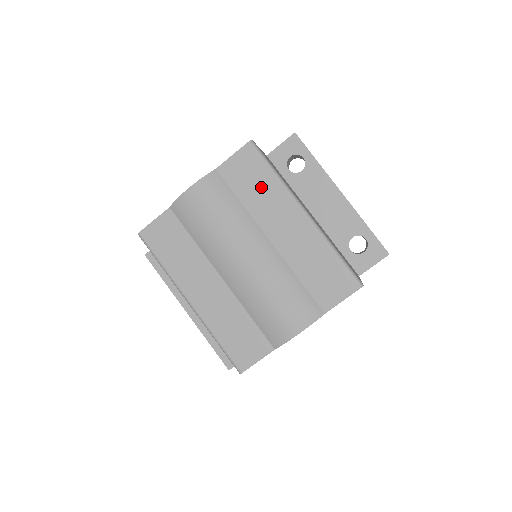
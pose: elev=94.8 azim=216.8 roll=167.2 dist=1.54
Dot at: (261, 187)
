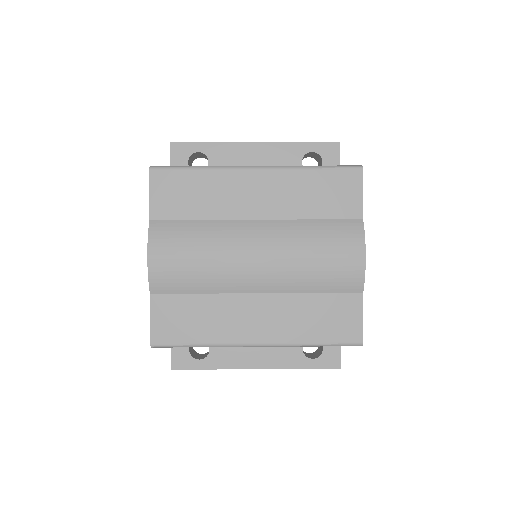
Dot at: (201, 190)
